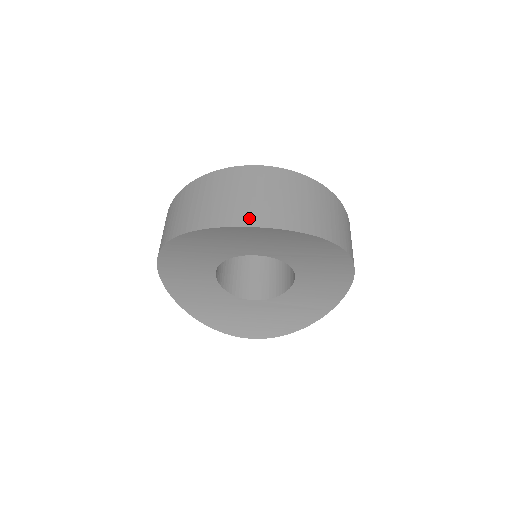
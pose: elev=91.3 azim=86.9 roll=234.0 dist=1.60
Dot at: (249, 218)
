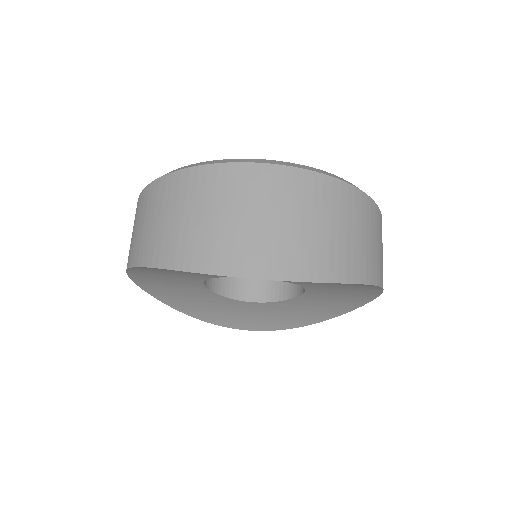
Dot at: (247, 262)
